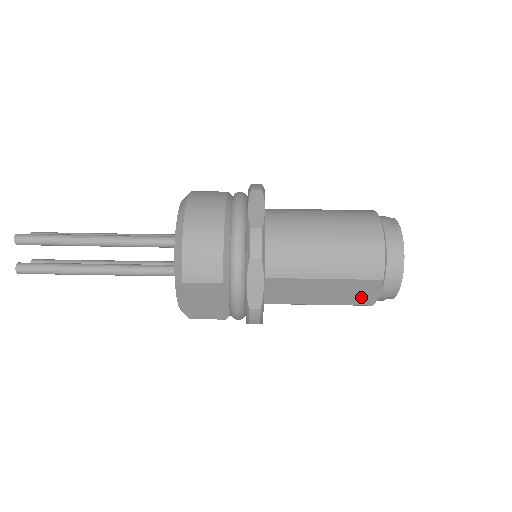
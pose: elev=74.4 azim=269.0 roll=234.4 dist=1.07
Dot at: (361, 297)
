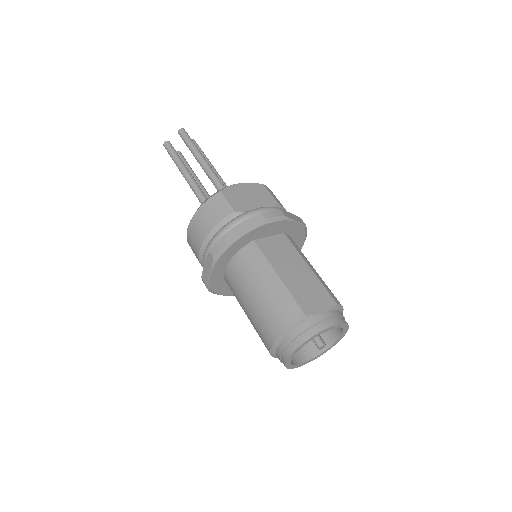
Dot at: (309, 301)
